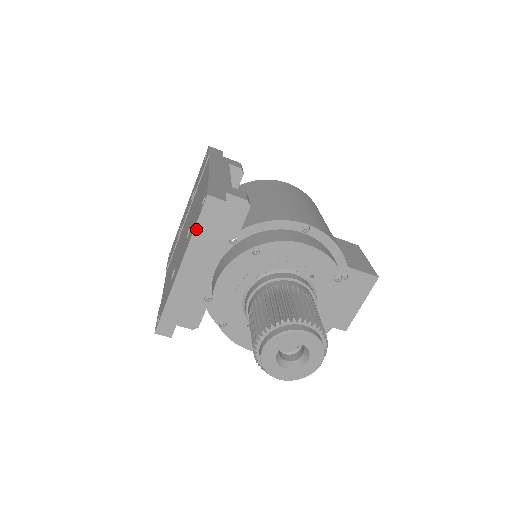
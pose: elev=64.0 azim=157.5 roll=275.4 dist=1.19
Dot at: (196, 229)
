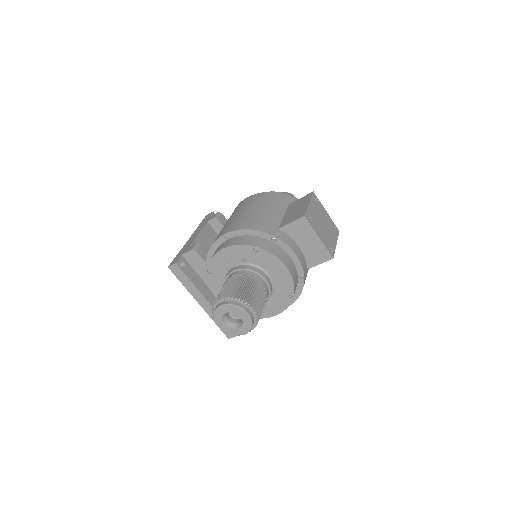
Dot at: (182, 283)
